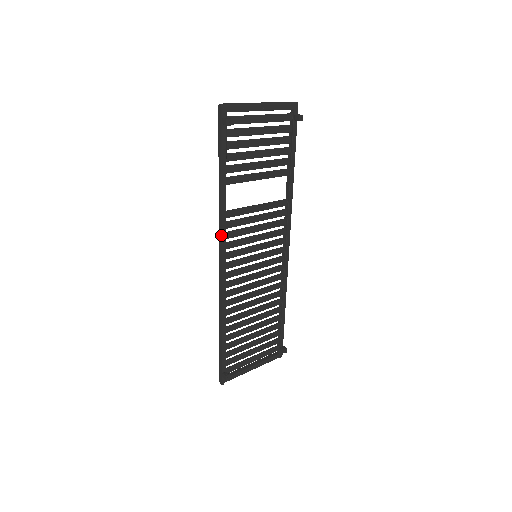
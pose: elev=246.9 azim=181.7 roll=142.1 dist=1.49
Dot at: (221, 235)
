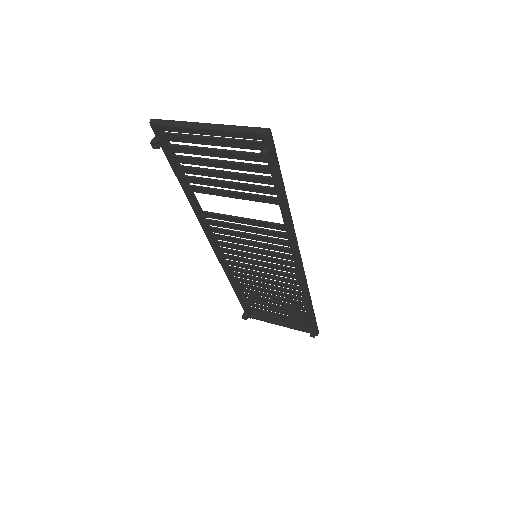
Dot at: (202, 228)
